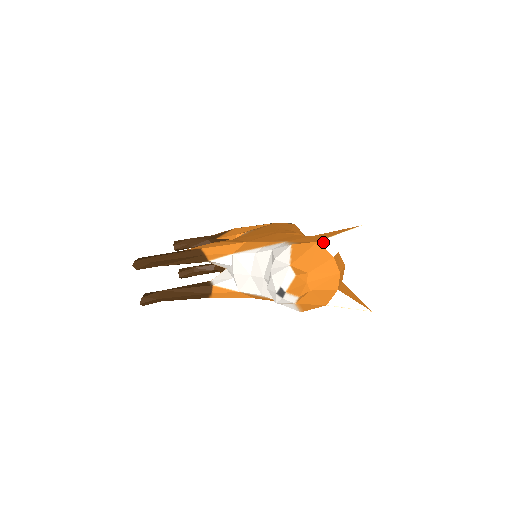
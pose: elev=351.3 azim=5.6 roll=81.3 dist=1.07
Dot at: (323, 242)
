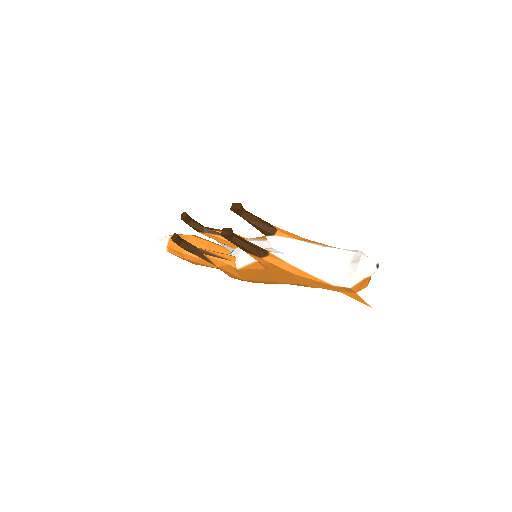
Dot at: occluded
